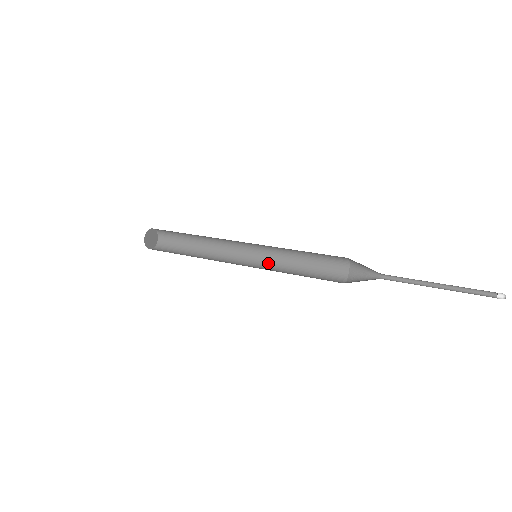
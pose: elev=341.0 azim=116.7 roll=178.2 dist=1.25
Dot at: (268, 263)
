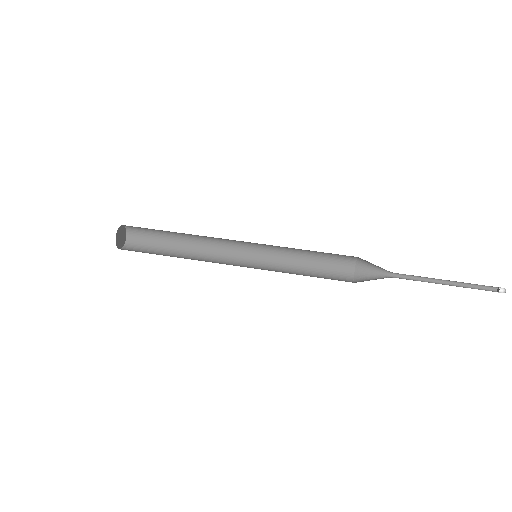
Dot at: (268, 249)
